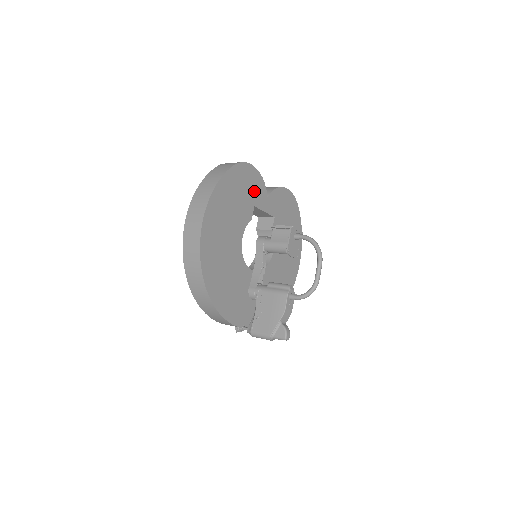
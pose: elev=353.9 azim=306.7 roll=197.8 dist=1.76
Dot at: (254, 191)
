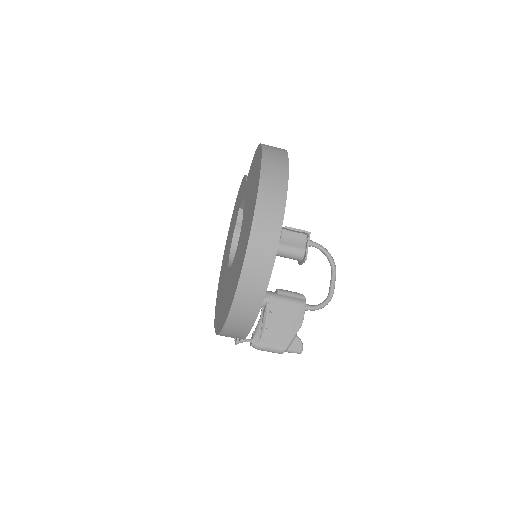
Dot at: occluded
